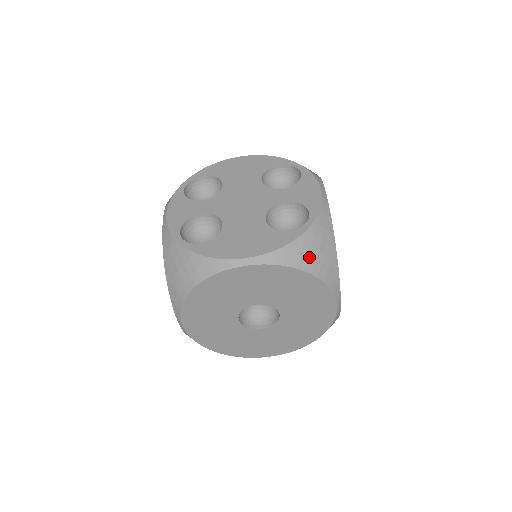
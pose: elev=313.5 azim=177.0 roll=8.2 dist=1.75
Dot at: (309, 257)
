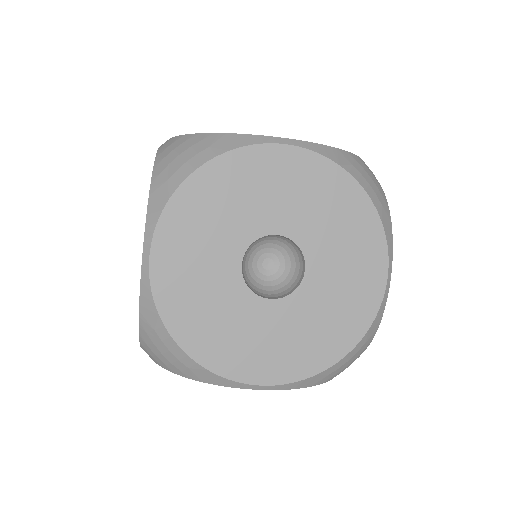
Dot at: (362, 174)
